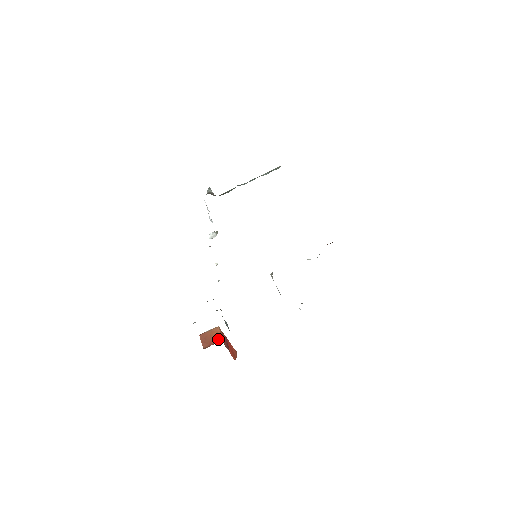
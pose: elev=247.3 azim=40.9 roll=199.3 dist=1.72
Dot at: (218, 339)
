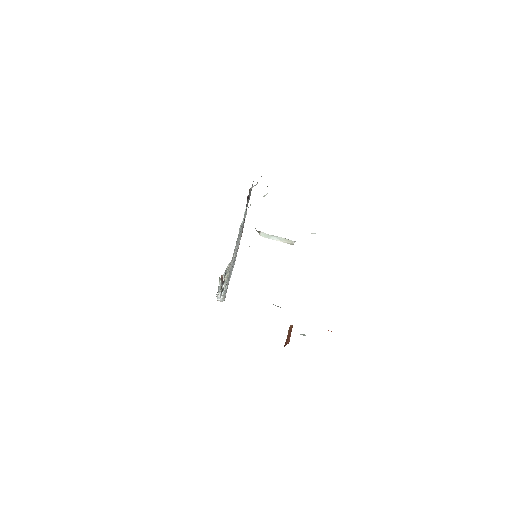
Dot at: occluded
